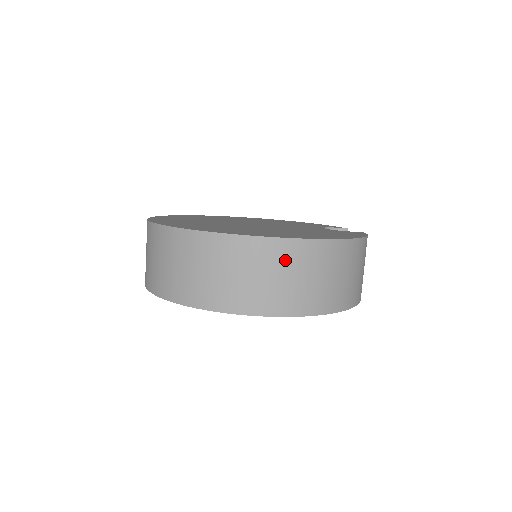
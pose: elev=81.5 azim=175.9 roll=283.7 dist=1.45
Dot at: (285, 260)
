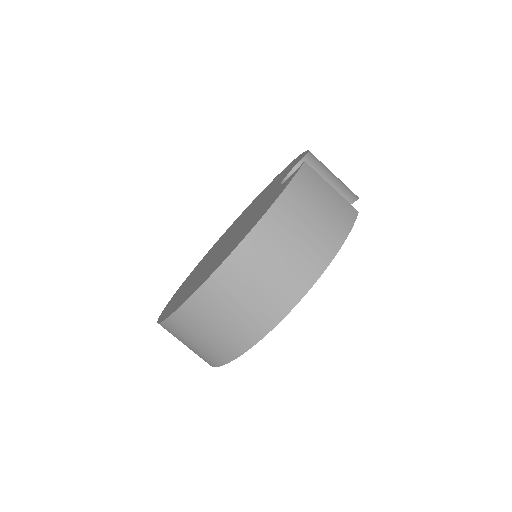
Dot at: (209, 309)
